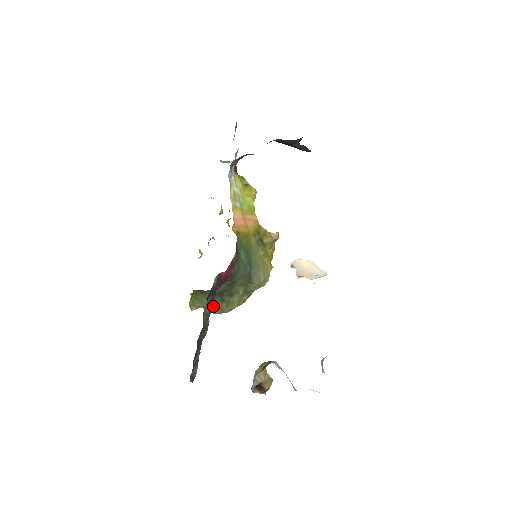
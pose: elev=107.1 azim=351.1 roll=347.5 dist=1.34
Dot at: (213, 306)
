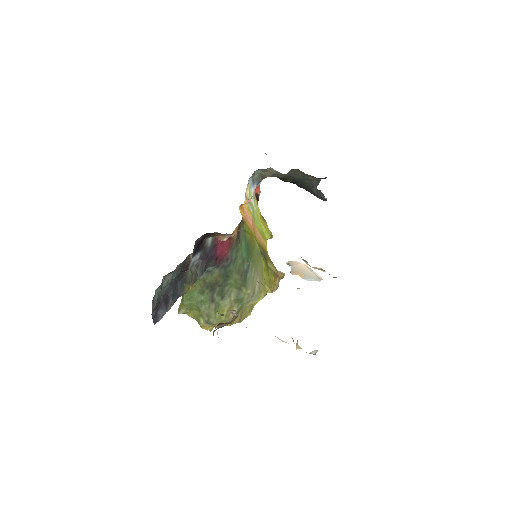
Dot at: (201, 306)
